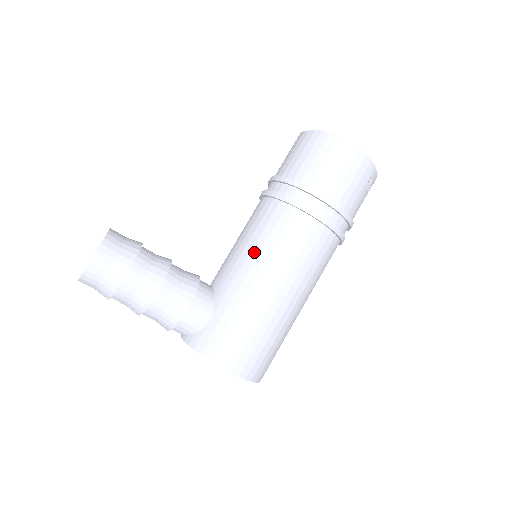
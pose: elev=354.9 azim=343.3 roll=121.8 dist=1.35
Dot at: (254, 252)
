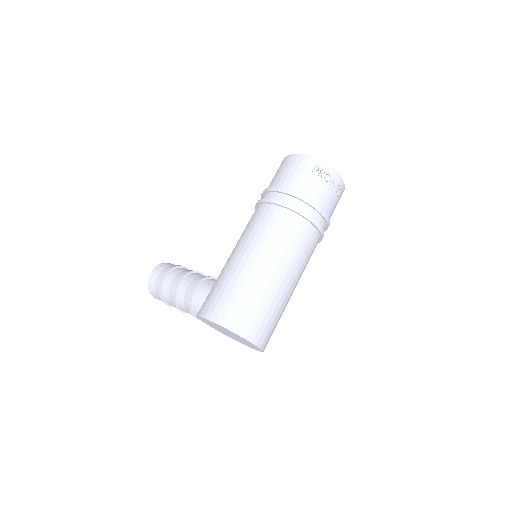
Dot at: occluded
